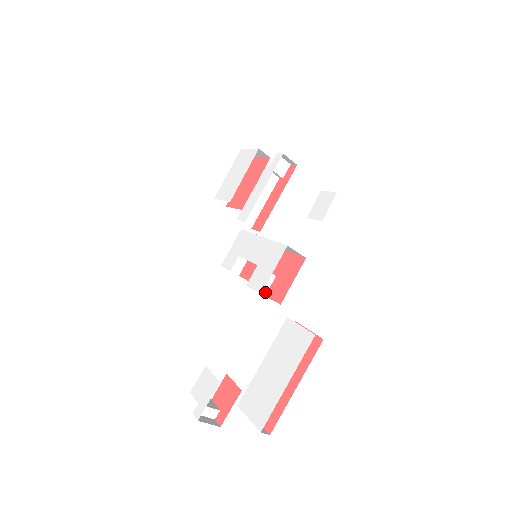
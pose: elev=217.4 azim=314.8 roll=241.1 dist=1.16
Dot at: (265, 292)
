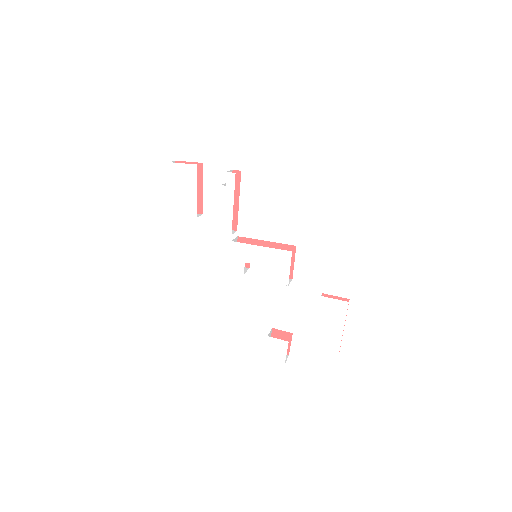
Dot at: occluded
